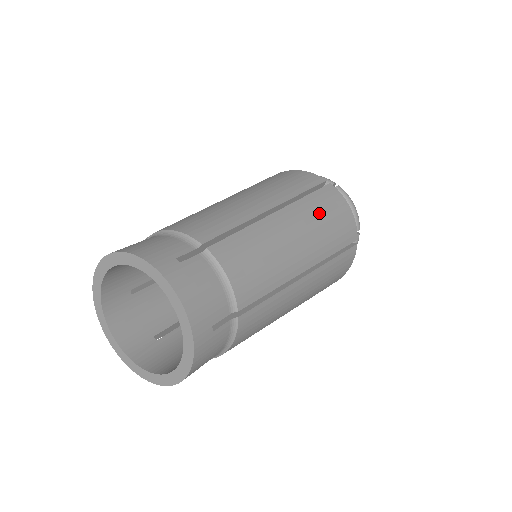
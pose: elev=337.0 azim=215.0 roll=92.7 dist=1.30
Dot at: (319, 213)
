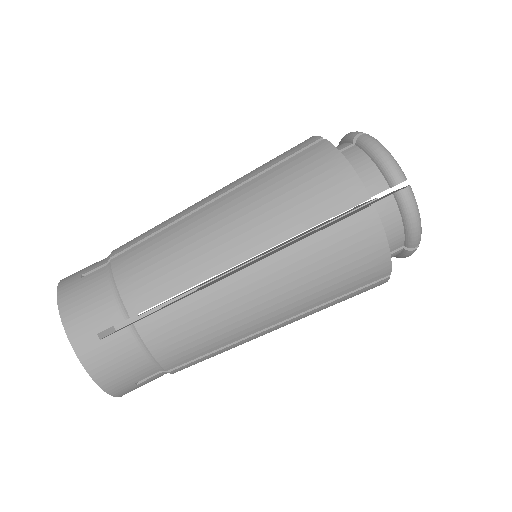
Dot at: (320, 263)
